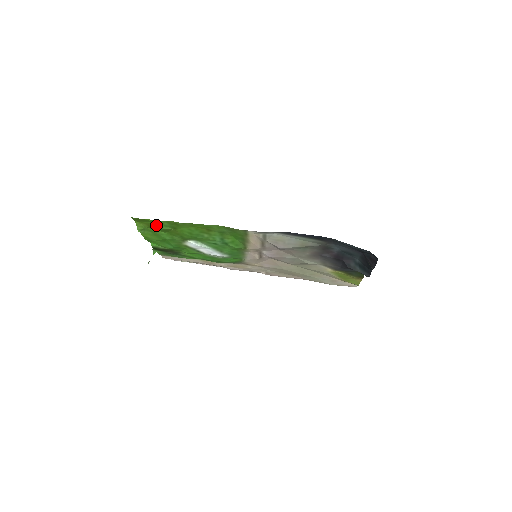
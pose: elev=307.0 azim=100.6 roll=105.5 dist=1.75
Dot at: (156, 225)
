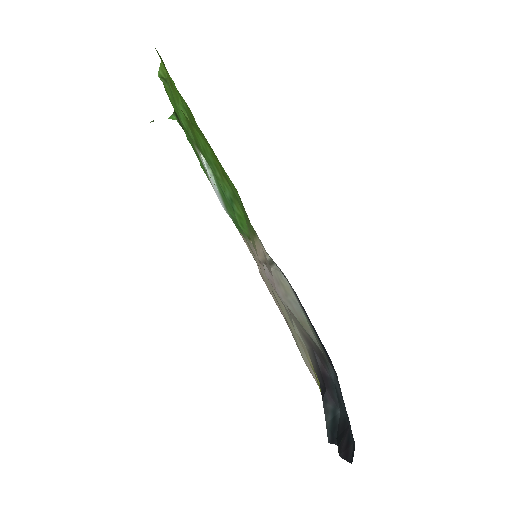
Dot at: (176, 92)
